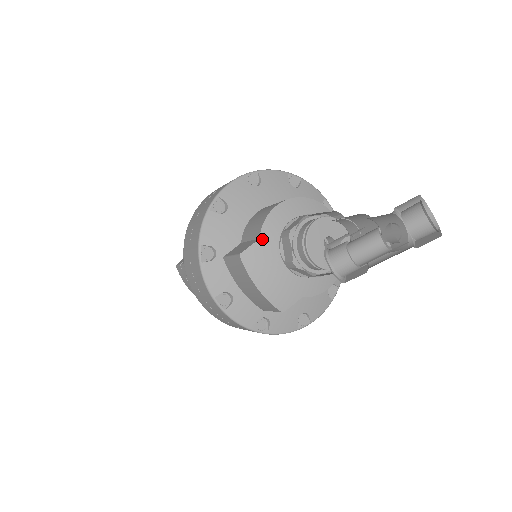
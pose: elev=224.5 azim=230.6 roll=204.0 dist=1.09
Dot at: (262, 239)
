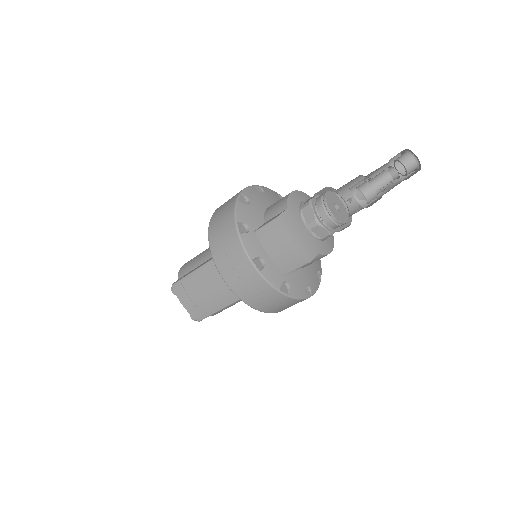
Dot at: (289, 209)
